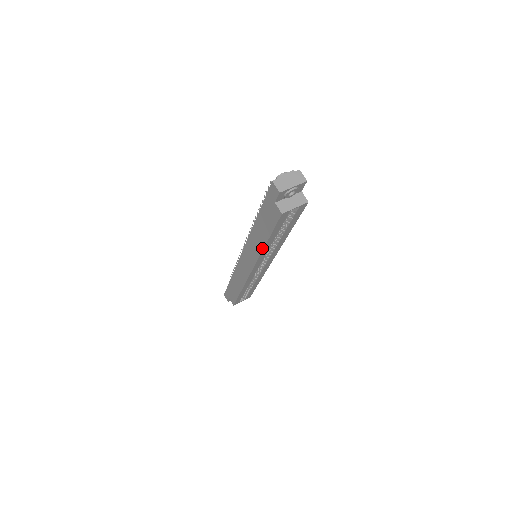
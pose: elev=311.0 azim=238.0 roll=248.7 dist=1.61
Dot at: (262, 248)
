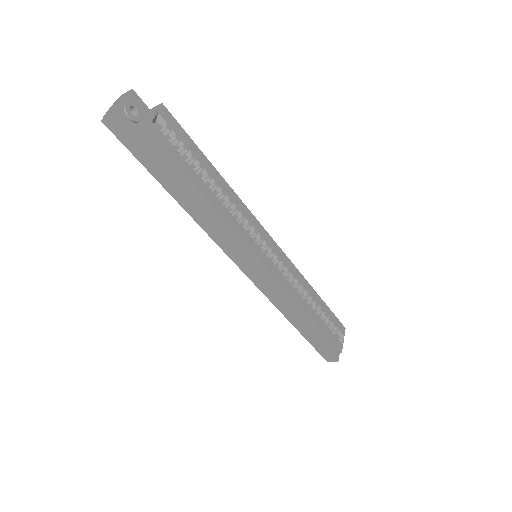
Dot at: (217, 214)
